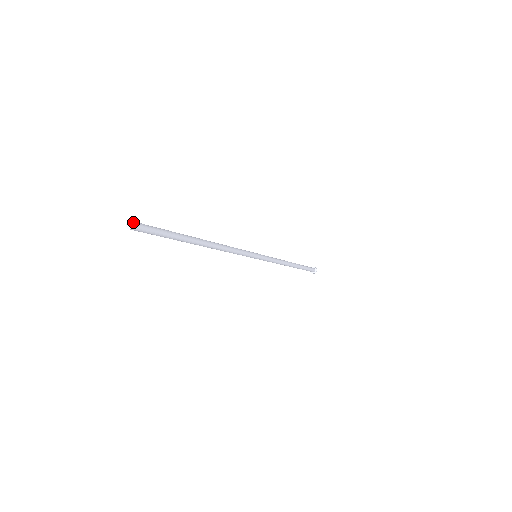
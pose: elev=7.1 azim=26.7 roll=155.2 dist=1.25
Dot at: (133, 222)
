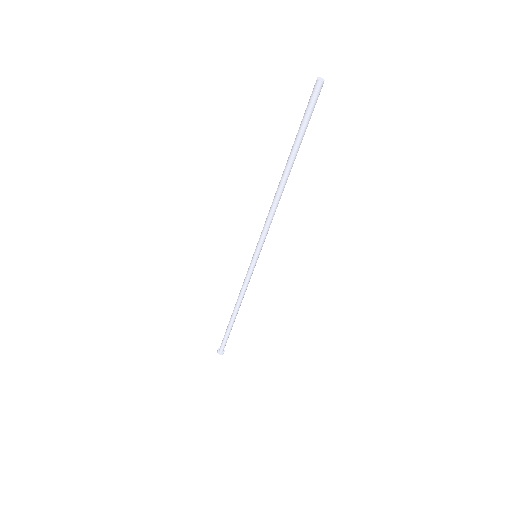
Dot at: occluded
